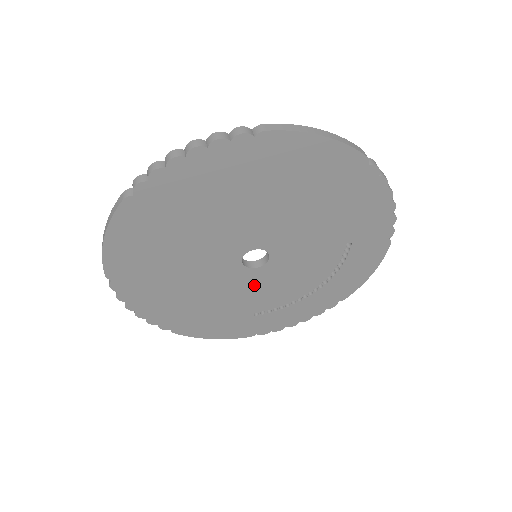
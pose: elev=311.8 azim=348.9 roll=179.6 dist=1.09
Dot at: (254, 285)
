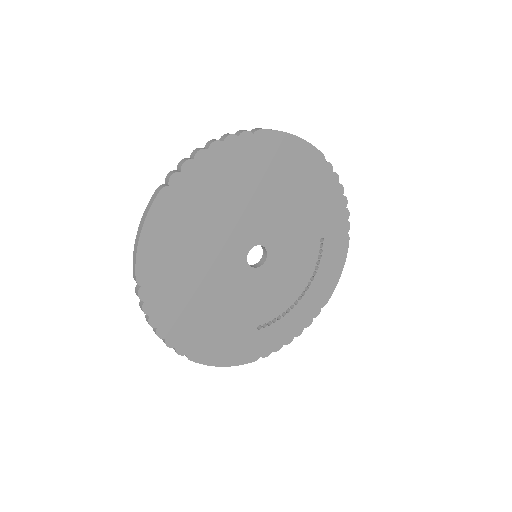
Dot at: (257, 289)
